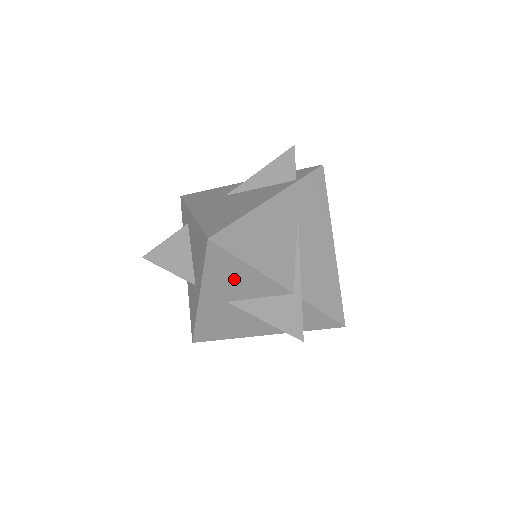
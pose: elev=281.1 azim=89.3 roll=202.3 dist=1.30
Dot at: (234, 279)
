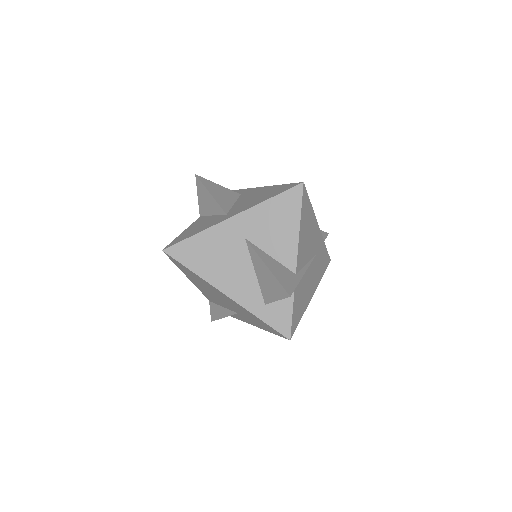
Dot at: (276, 225)
